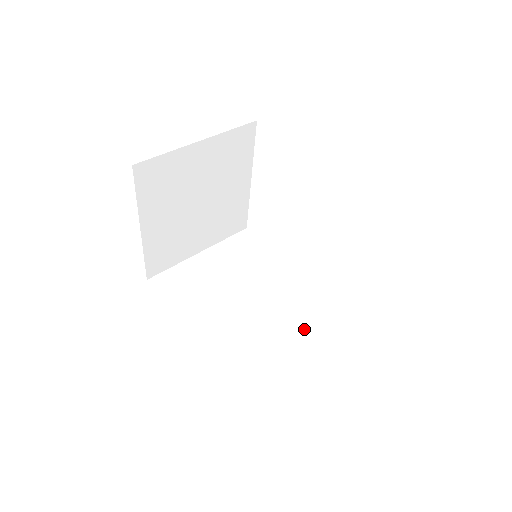
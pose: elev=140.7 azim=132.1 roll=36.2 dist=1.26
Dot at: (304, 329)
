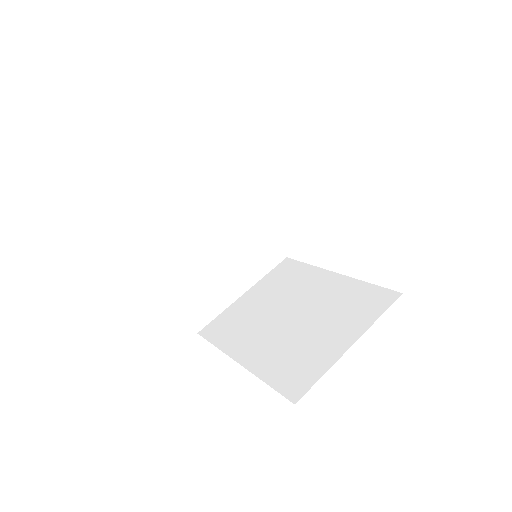
Dot at: (351, 314)
